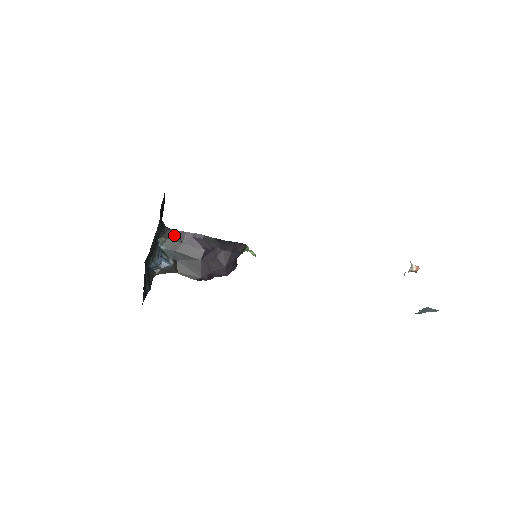
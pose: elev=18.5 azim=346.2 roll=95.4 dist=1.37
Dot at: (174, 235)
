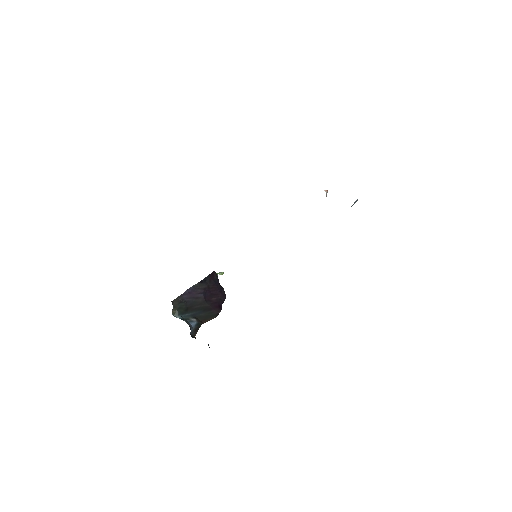
Dot at: (178, 303)
